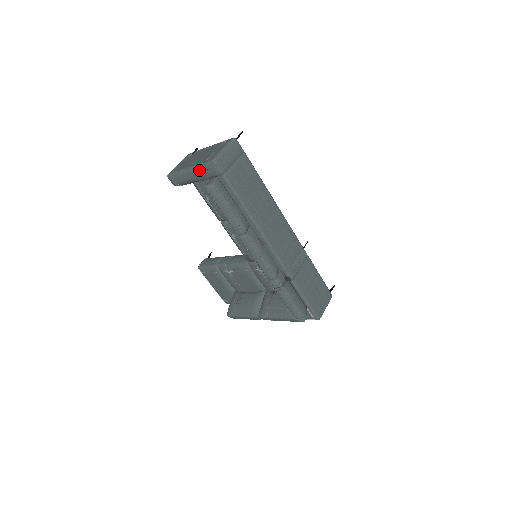
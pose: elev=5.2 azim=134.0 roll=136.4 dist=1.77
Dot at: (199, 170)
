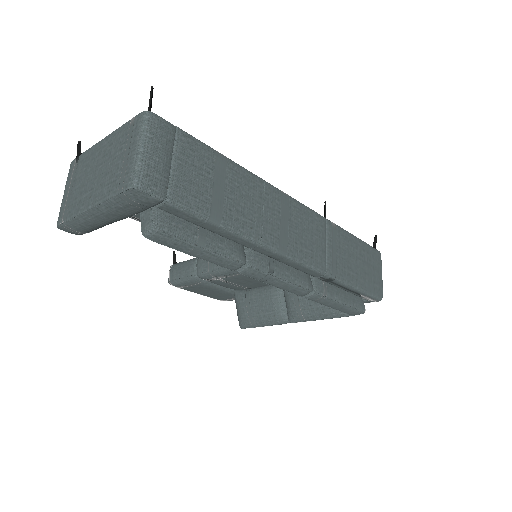
Dot at: (113, 208)
